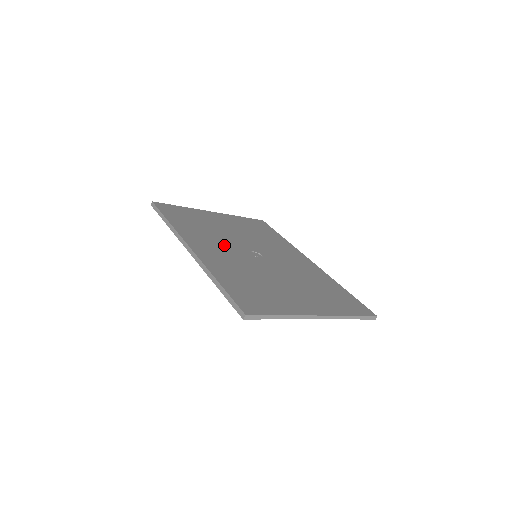
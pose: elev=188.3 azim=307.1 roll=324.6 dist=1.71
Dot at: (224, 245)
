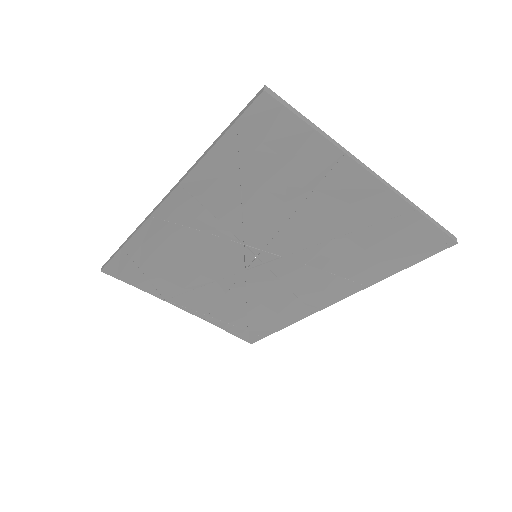
Dot at: (209, 241)
